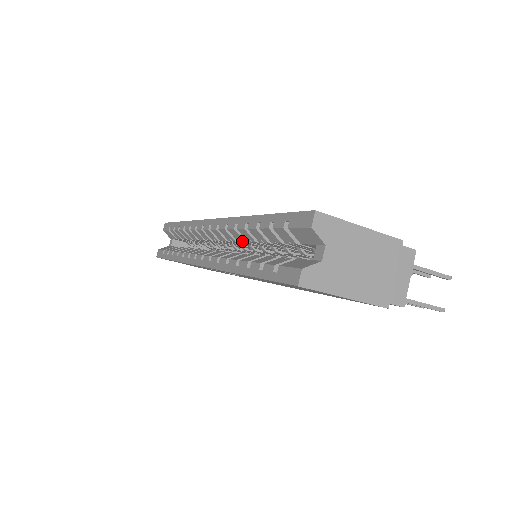
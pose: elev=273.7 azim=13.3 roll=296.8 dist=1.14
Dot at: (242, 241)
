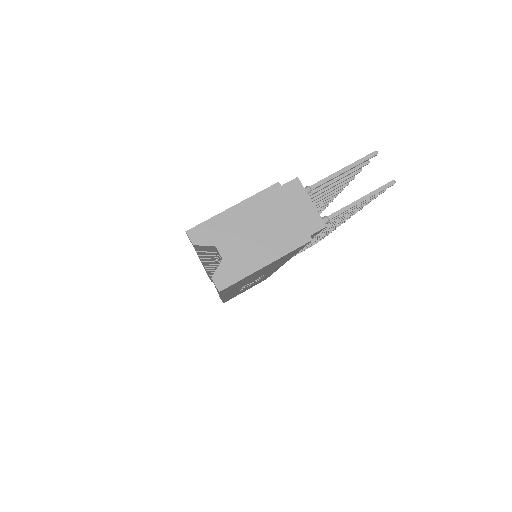
Dot at: (218, 265)
